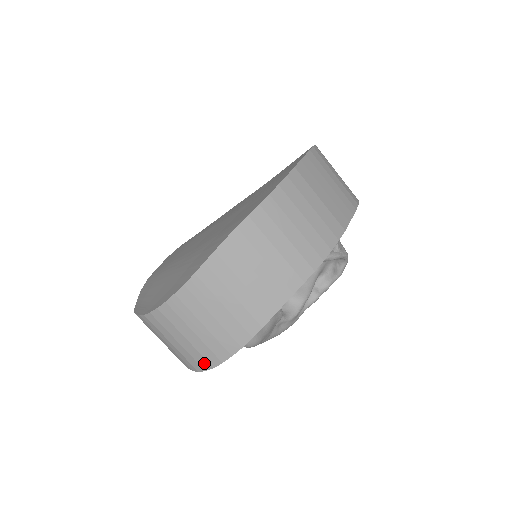
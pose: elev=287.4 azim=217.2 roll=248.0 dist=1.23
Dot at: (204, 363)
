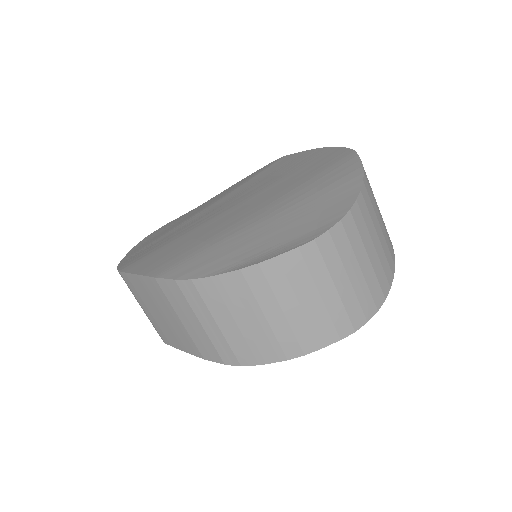
Dot at: (369, 307)
